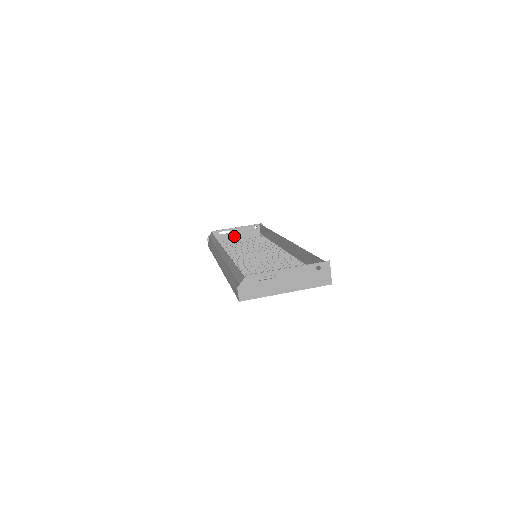
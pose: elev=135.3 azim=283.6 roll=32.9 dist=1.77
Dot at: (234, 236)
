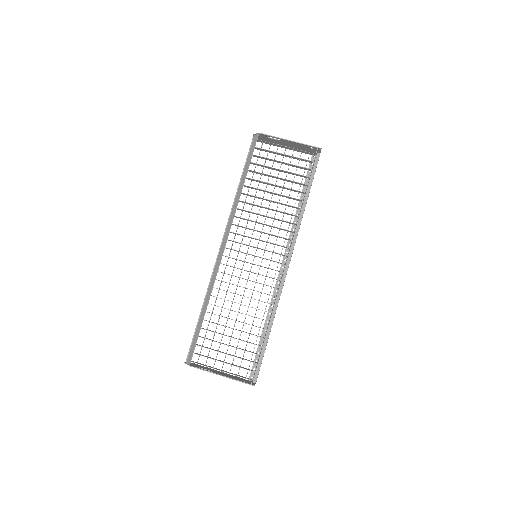
Dot at: (284, 143)
